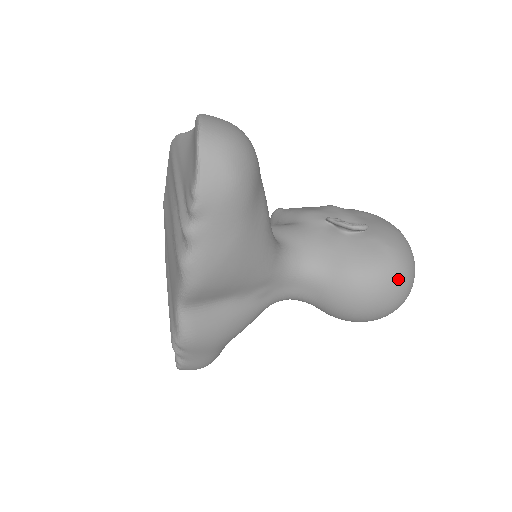
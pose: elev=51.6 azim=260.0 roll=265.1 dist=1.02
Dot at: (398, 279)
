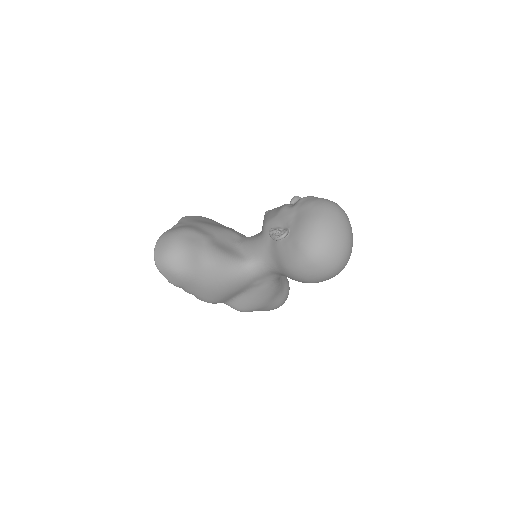
Dot at: (312, 264)
